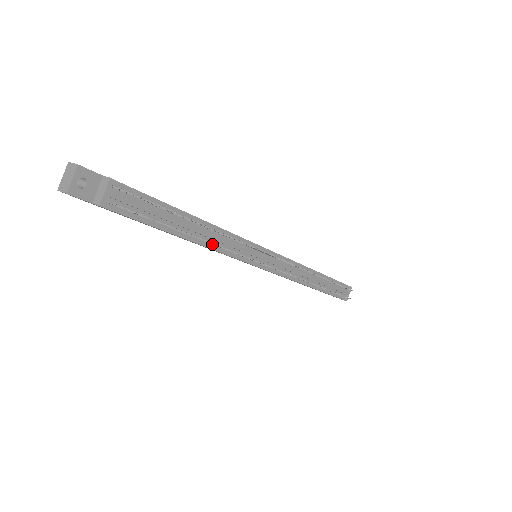
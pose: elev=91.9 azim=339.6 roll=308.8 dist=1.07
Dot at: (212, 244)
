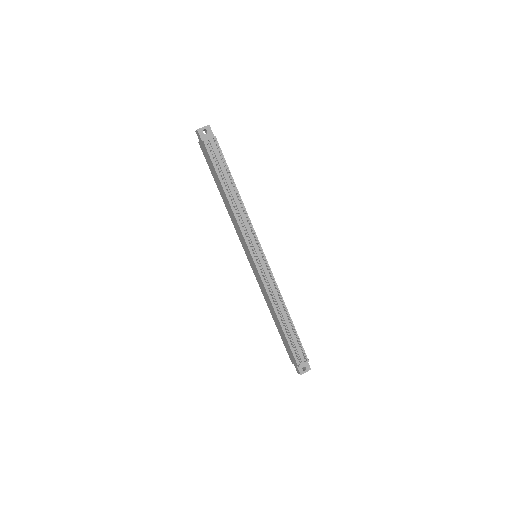
Dot at: (236, 210)
